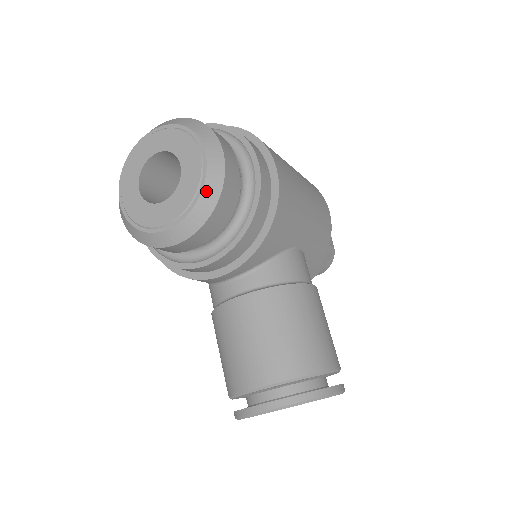
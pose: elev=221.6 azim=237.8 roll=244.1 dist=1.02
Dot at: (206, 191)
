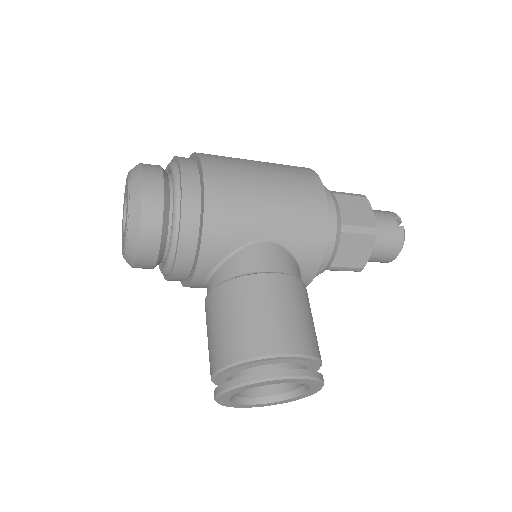
Dot at: (131, 217)
